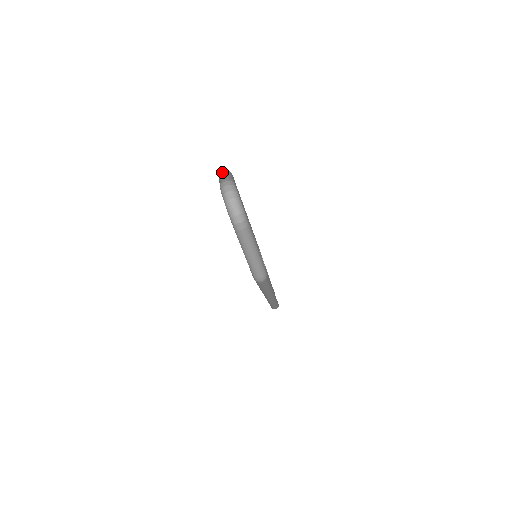
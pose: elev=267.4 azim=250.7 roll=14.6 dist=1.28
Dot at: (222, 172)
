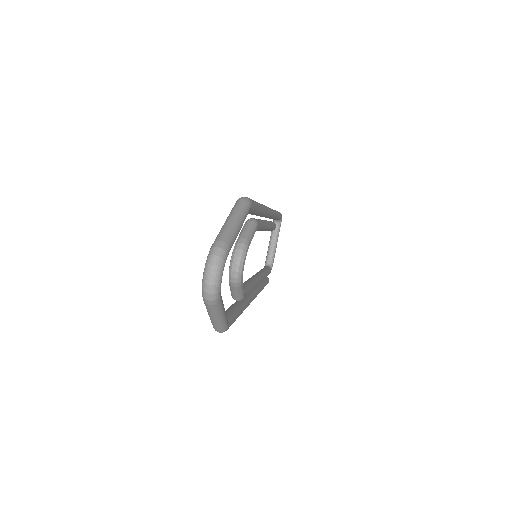
Dot at: (237, 207)
